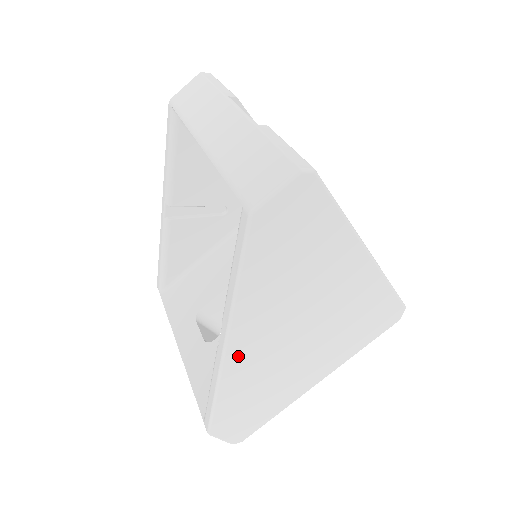
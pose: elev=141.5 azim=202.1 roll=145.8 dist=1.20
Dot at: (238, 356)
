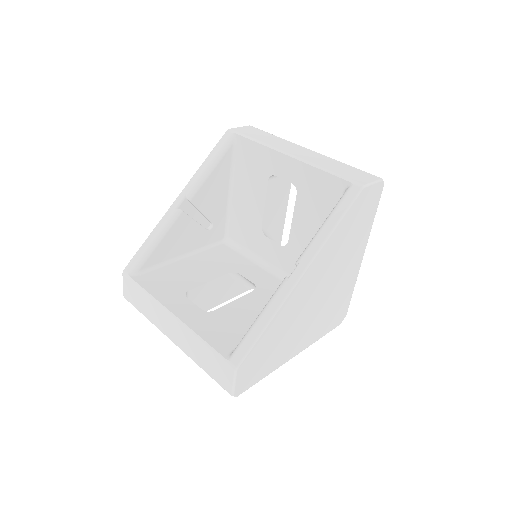
Dot at: (297, 292)
